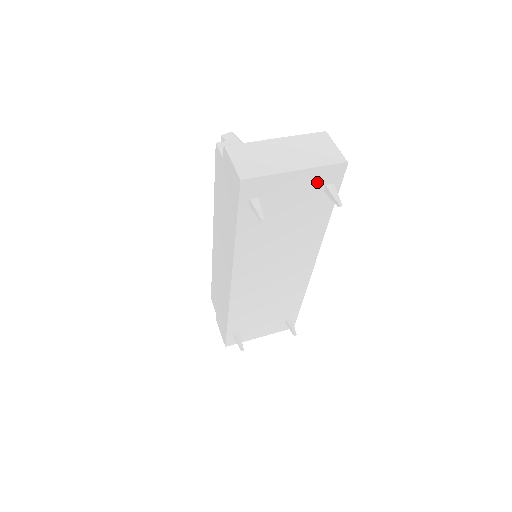
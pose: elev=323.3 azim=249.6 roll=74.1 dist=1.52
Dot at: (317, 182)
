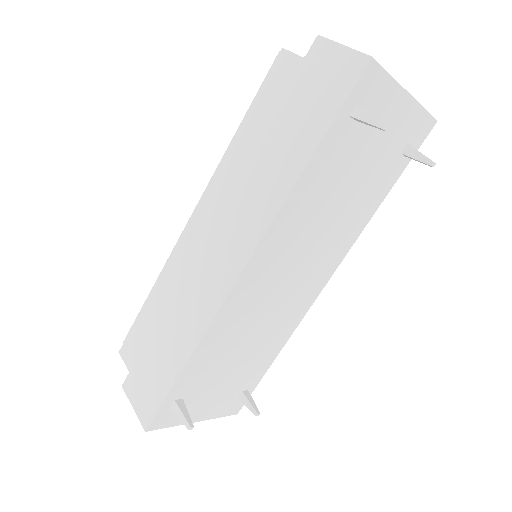
Dot at: (406, 132)
